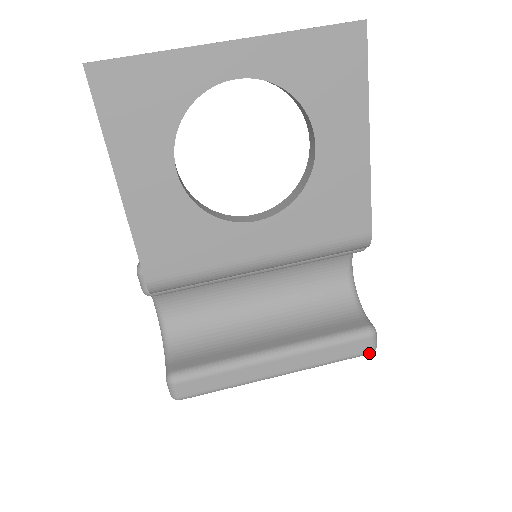
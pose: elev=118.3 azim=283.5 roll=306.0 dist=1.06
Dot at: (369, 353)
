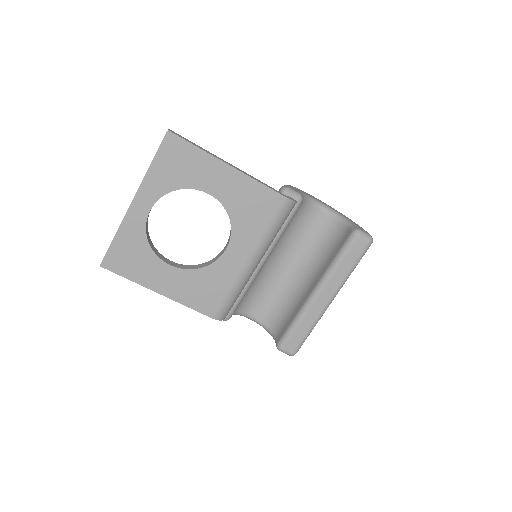
Dot at: (369, 245)
